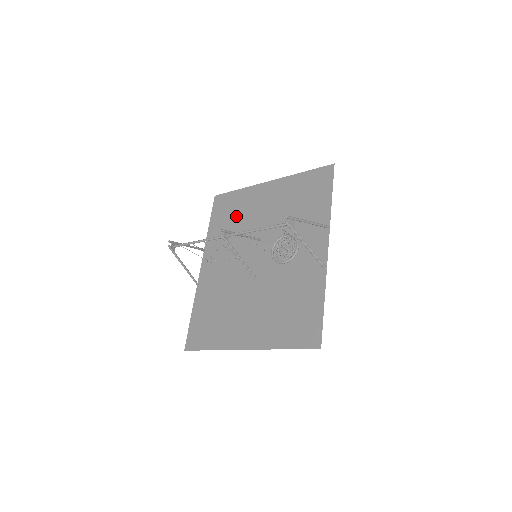
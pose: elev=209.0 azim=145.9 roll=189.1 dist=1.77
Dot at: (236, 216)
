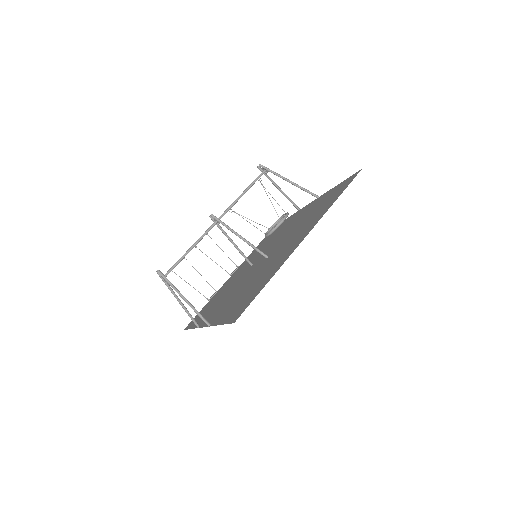
Dot at: (216, 298)
